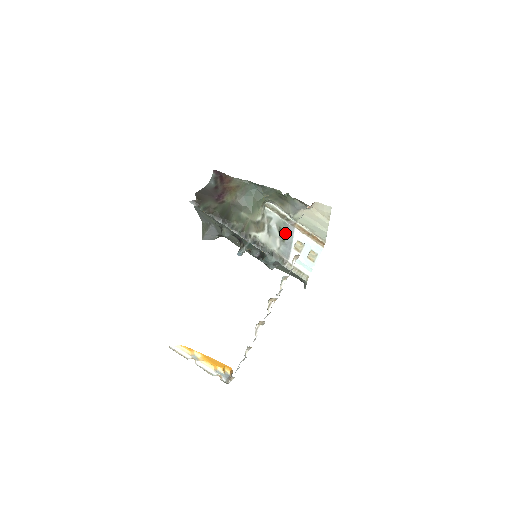
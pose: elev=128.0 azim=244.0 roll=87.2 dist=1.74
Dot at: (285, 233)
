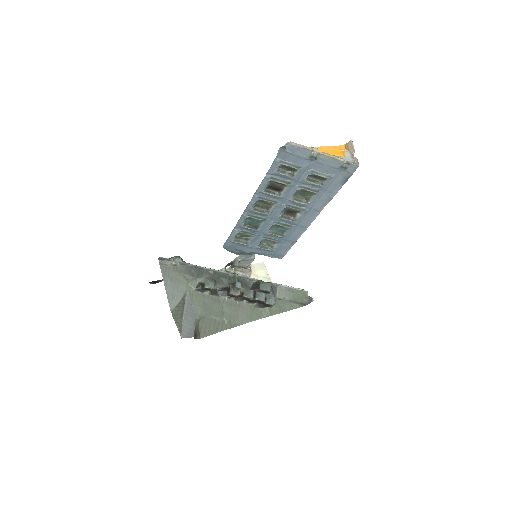
Dot at: occluded
